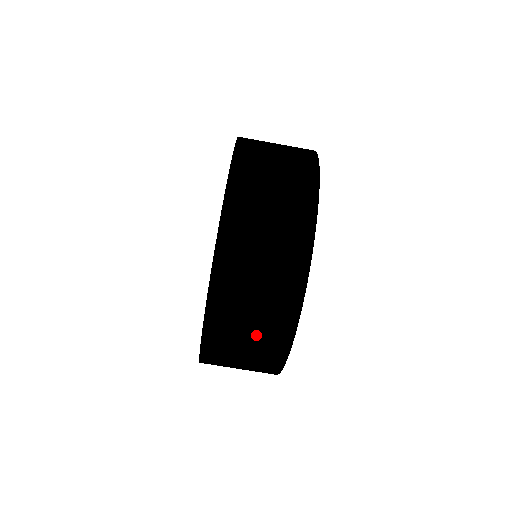
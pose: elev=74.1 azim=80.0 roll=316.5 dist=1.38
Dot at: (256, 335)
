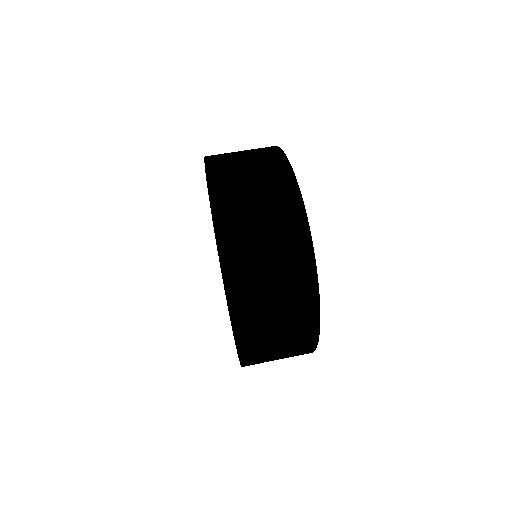
Dot at: (279, 258)
